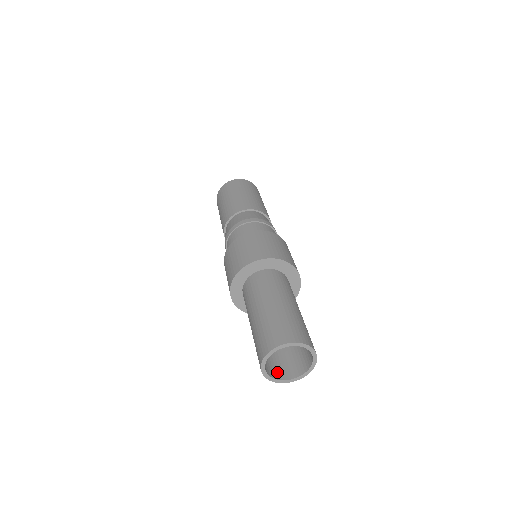
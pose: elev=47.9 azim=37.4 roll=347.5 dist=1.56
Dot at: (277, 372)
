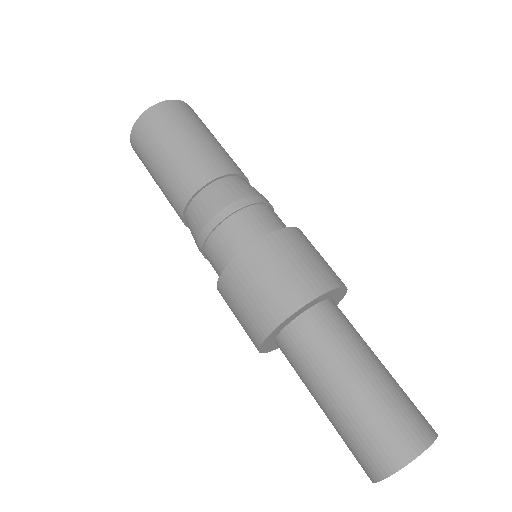
Dot at: occluded
